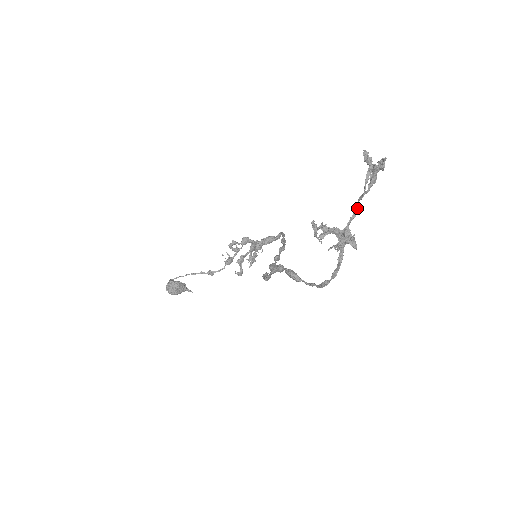
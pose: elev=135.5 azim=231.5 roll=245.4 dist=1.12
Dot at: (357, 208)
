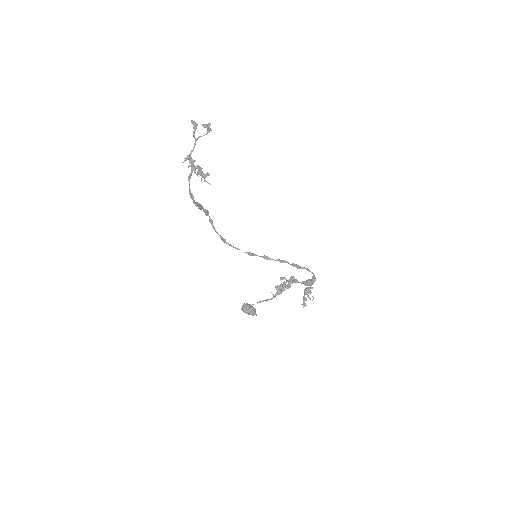
Dot at: occluded
